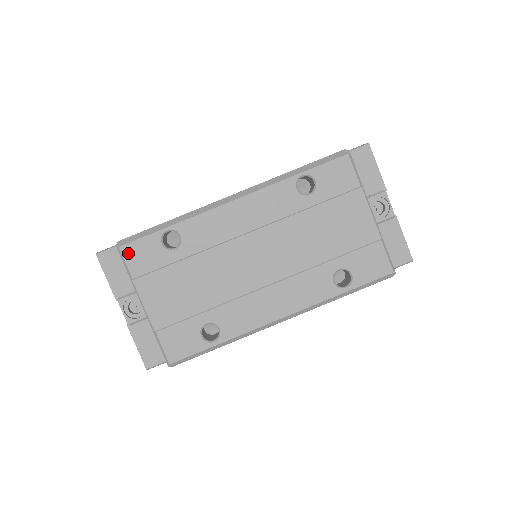
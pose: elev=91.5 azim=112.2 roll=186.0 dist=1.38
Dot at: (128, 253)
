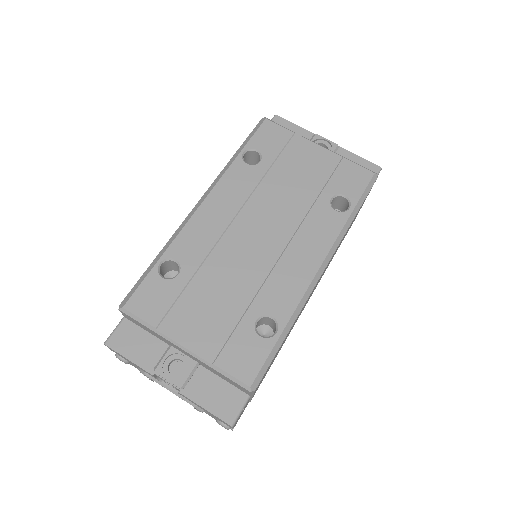
Dot at: (135, 307)
